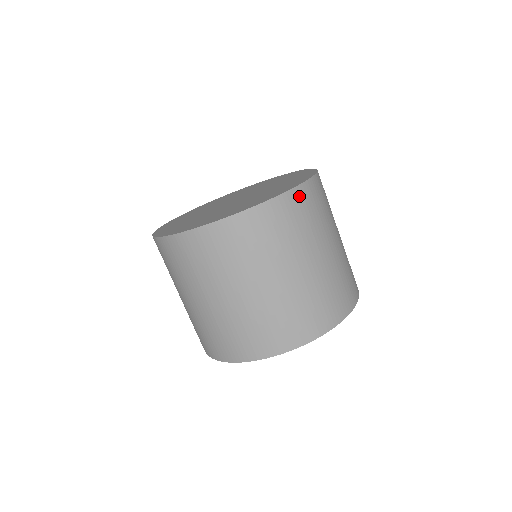
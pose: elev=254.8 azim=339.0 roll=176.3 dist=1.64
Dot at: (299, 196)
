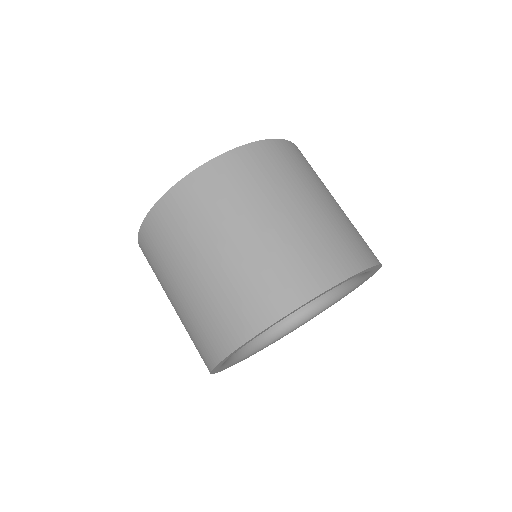
Dot at: (224, 164)
